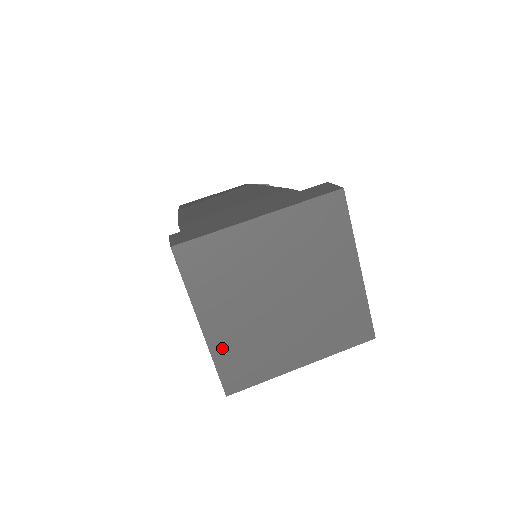
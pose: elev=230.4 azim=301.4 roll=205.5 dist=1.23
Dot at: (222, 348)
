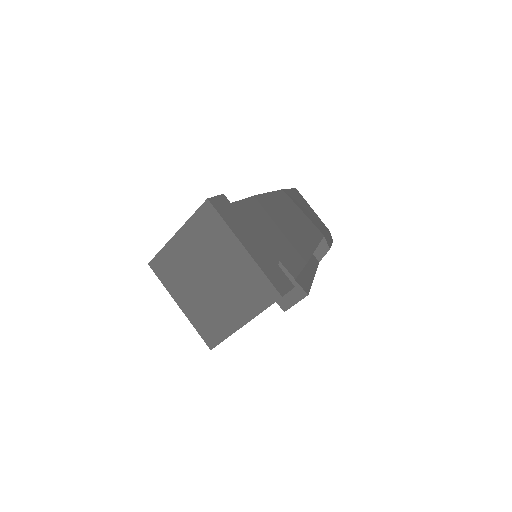
Dot at: (170, 251)
